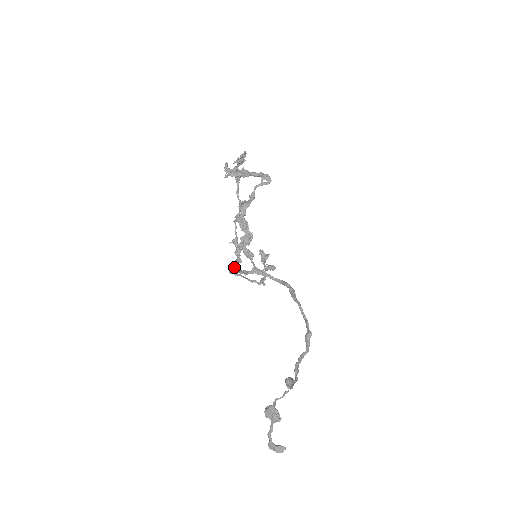
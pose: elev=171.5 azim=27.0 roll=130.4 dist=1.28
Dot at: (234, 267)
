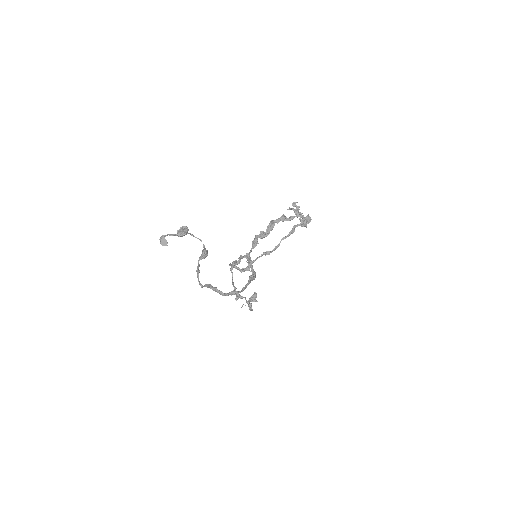
Dot at: occluded
